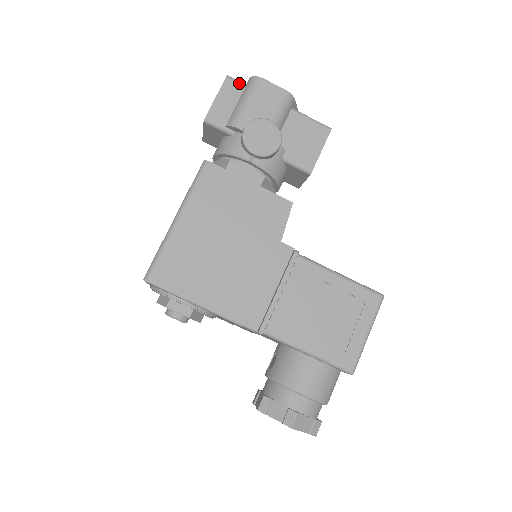
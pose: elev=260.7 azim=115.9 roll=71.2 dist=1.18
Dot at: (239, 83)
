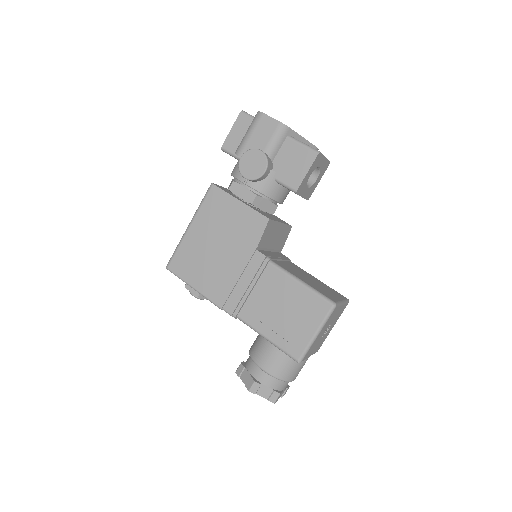
Dot at: (249, 117)
